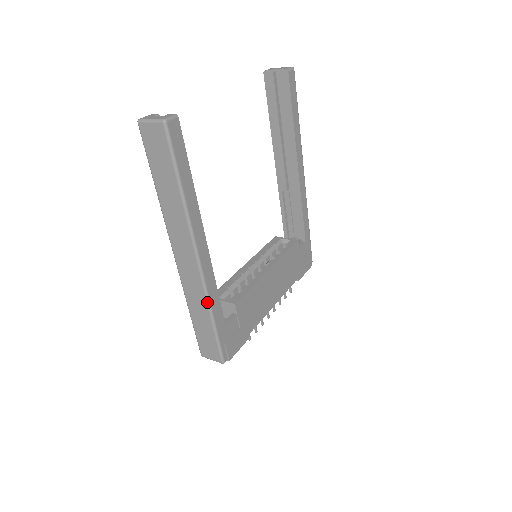
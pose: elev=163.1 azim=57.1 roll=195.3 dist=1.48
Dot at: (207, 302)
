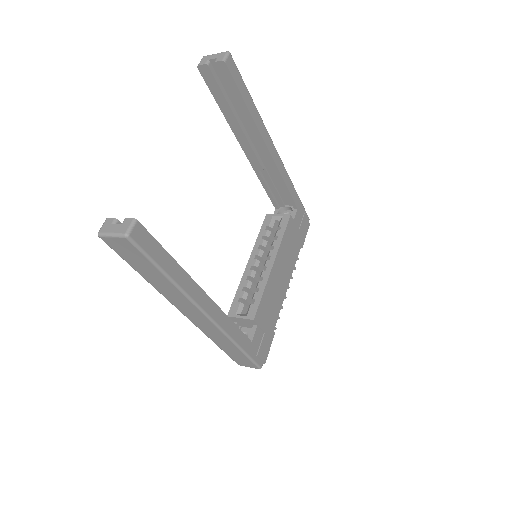
Dot at: (229, 339)
